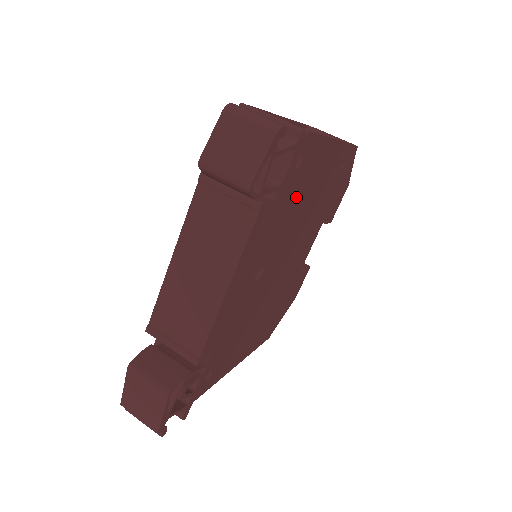
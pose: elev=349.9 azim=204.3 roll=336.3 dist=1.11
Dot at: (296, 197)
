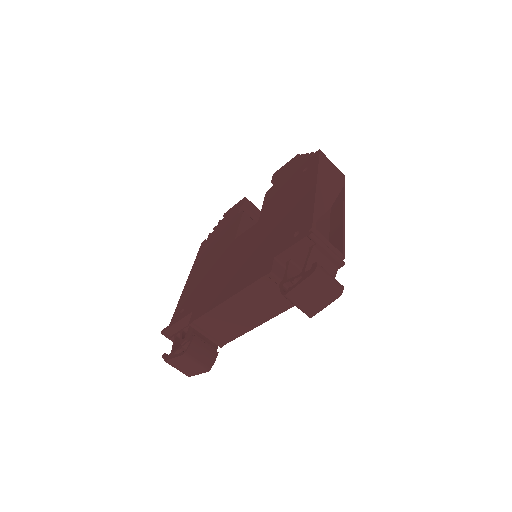
Dot at: occluded
